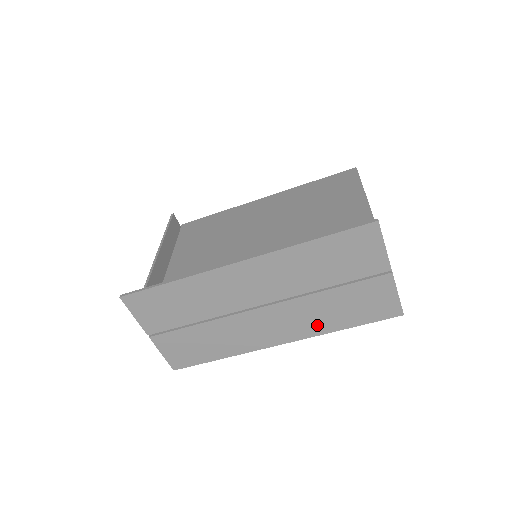
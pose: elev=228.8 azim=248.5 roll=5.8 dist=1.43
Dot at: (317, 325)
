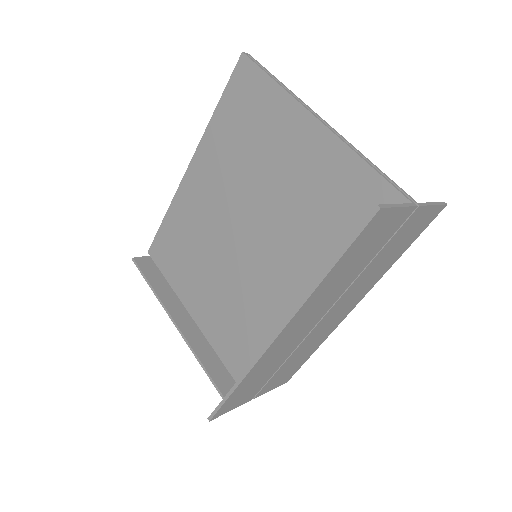
Dot at: (375, 278)
